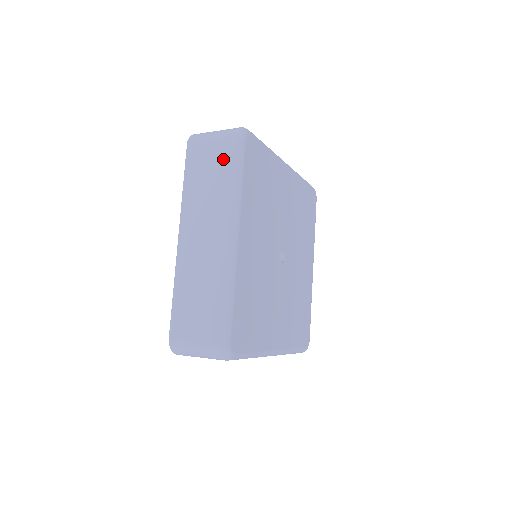
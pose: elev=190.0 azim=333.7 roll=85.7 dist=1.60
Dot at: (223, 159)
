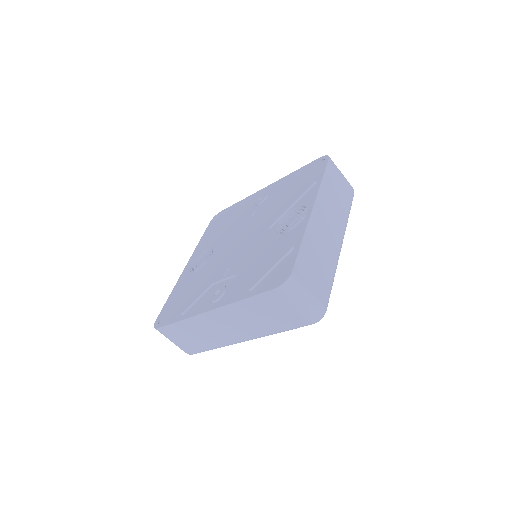
Dot at: (287, 321)
